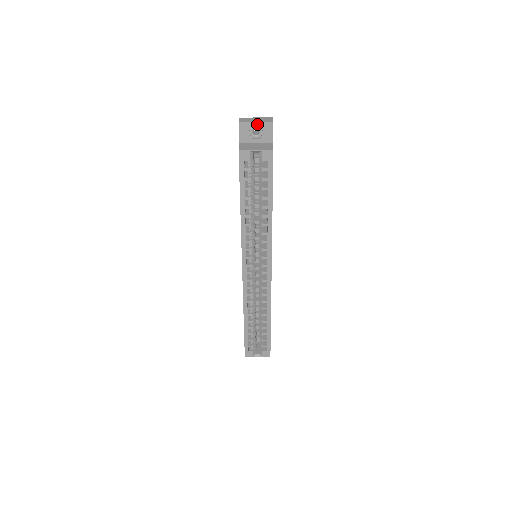
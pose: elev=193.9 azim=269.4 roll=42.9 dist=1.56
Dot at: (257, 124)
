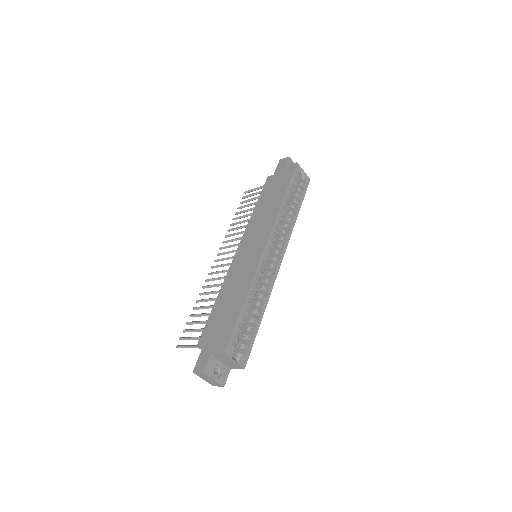
Dot at: occluded
